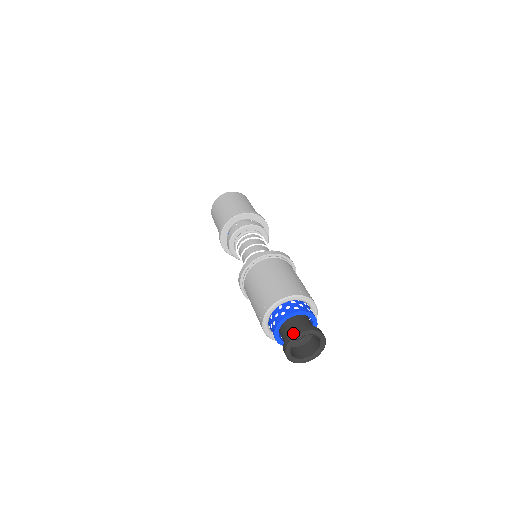
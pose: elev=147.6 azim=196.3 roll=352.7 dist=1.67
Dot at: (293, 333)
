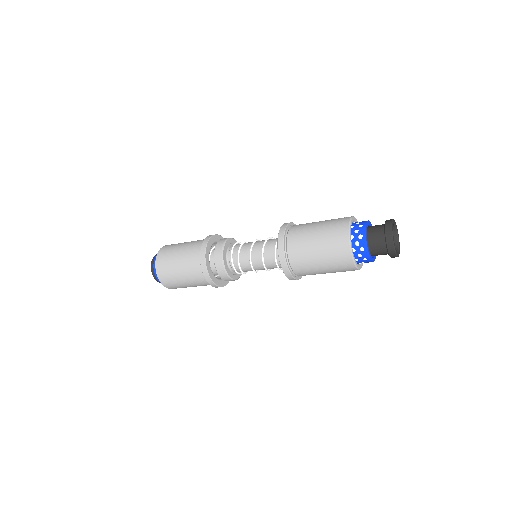
Dot at: (387, 234)
